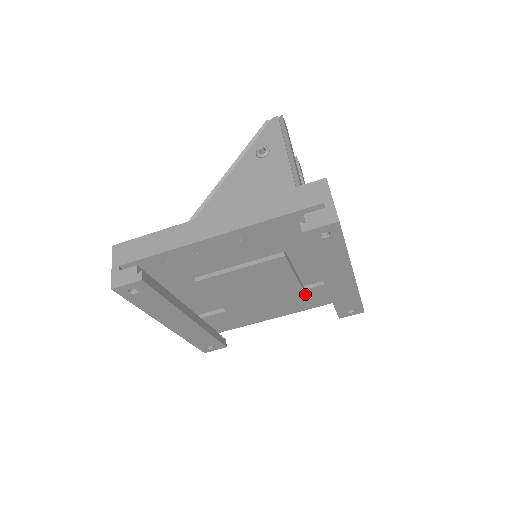
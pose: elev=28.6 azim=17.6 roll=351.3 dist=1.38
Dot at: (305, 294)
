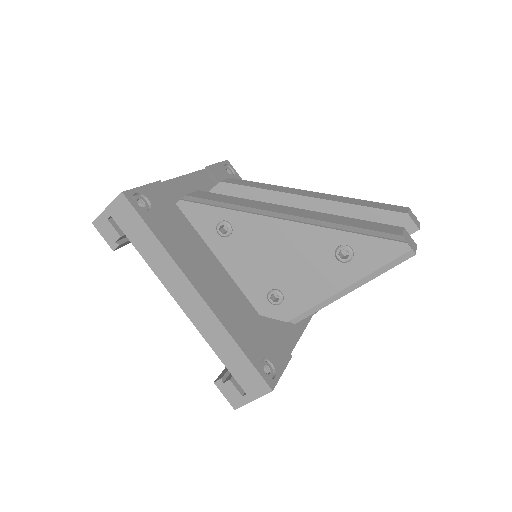
Dot at: occluded
